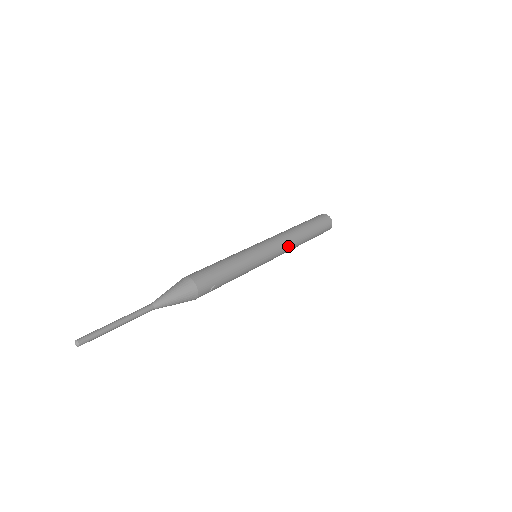
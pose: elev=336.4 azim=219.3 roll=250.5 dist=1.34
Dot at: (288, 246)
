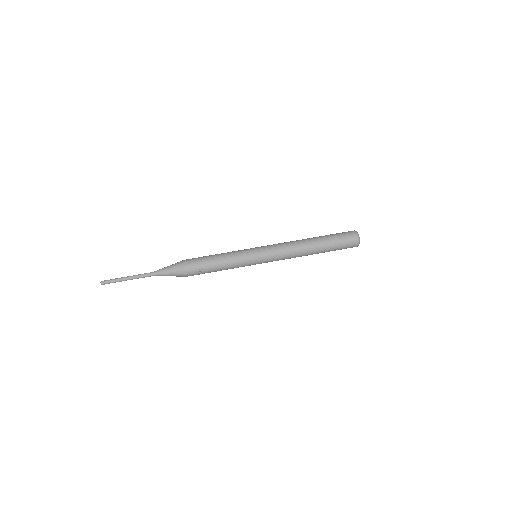
Dot at: (289, 252)
